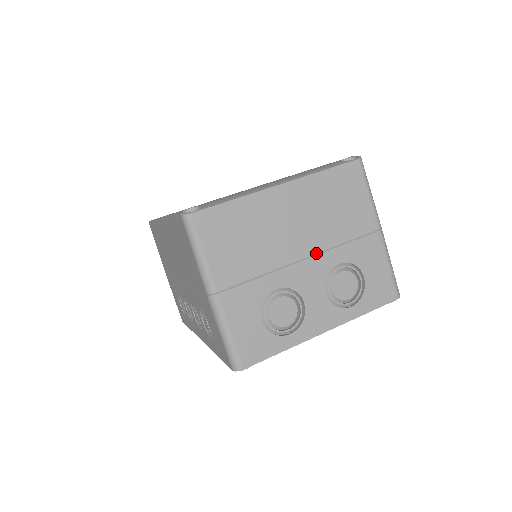
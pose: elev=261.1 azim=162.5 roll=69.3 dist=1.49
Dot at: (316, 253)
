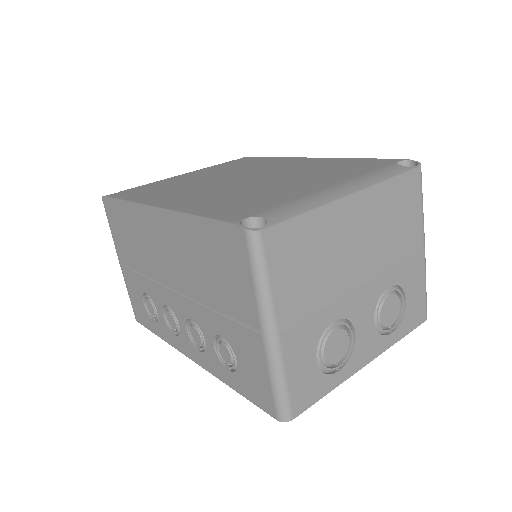
Dot at: (373, 276)
